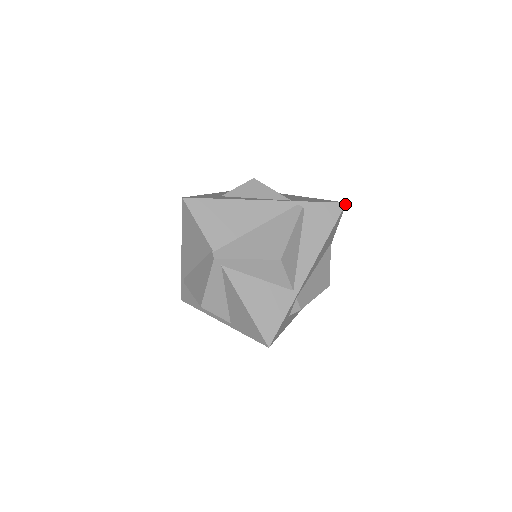
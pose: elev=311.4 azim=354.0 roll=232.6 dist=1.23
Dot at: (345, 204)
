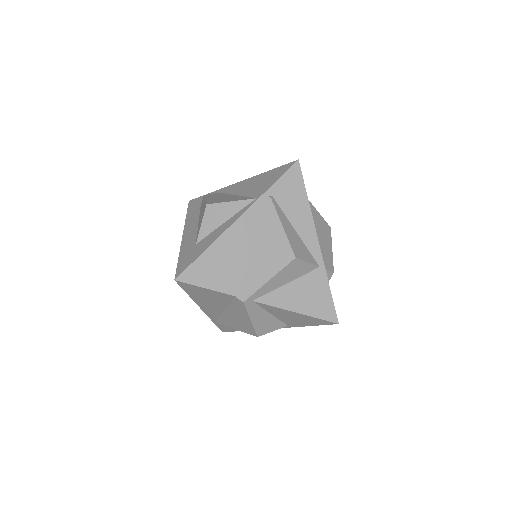
Dot at: (298, 162)
